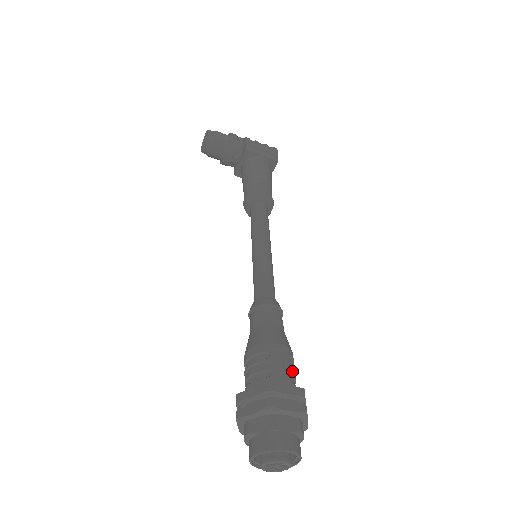
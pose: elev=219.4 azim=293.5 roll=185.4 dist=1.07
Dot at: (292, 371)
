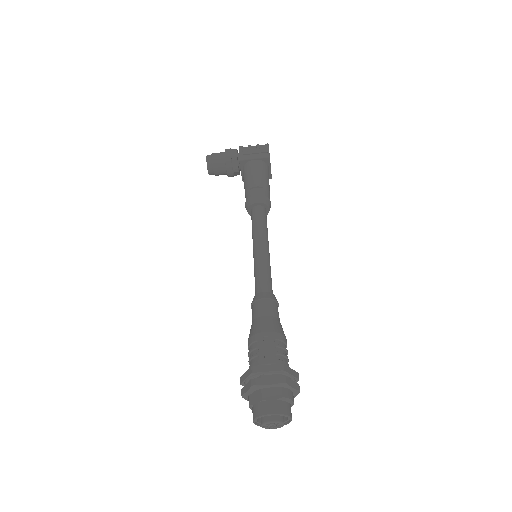
Dot at: (280, 350)
